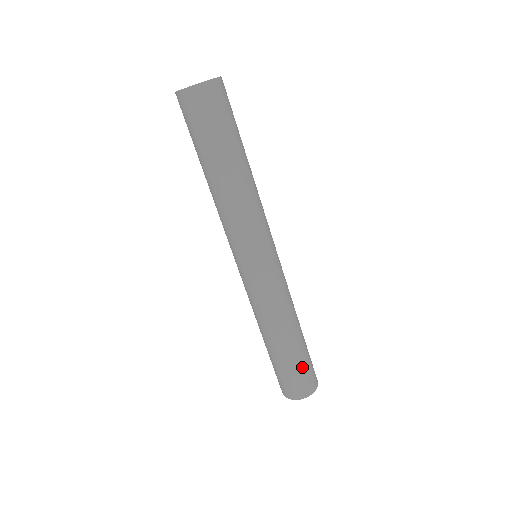
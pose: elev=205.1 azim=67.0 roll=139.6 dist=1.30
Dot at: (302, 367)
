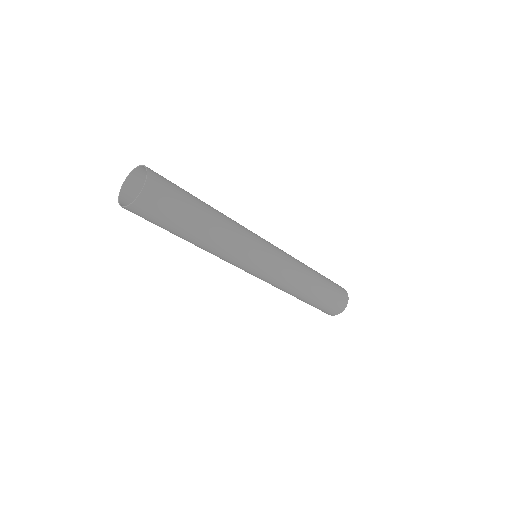
Dot at: (332, 295)
